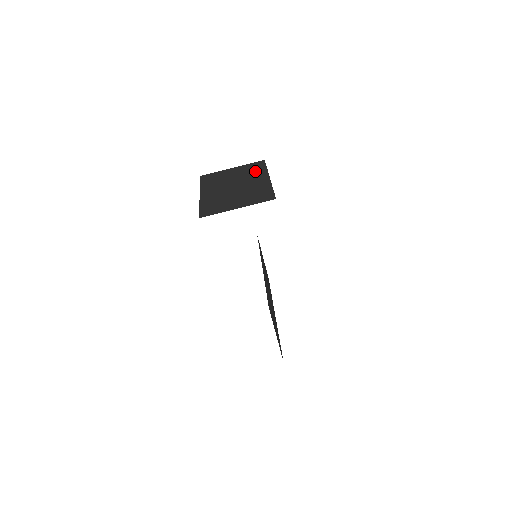
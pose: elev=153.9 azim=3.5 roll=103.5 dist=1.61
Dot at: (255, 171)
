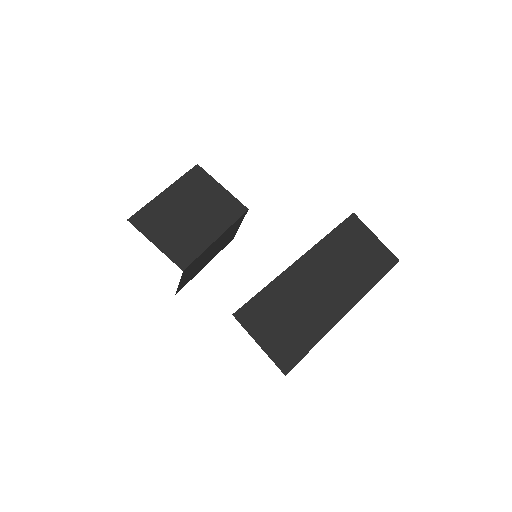
Dot at: occluded
